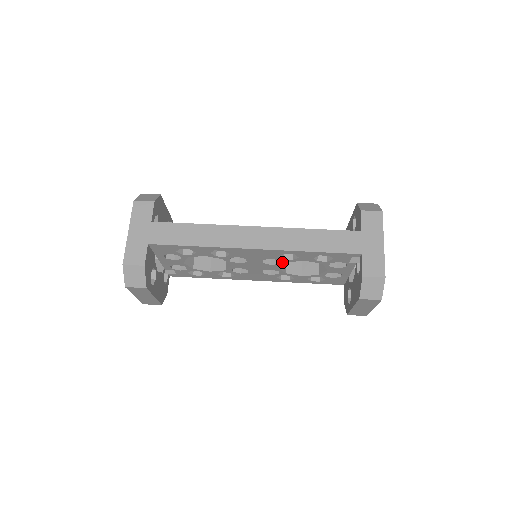
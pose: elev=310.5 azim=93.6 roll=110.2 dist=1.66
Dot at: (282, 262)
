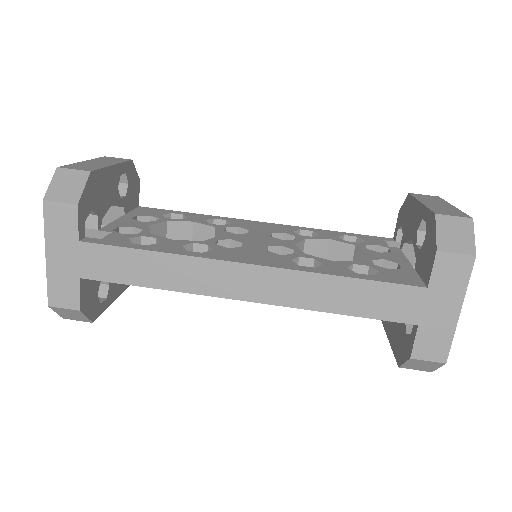
Dot at: occluded
